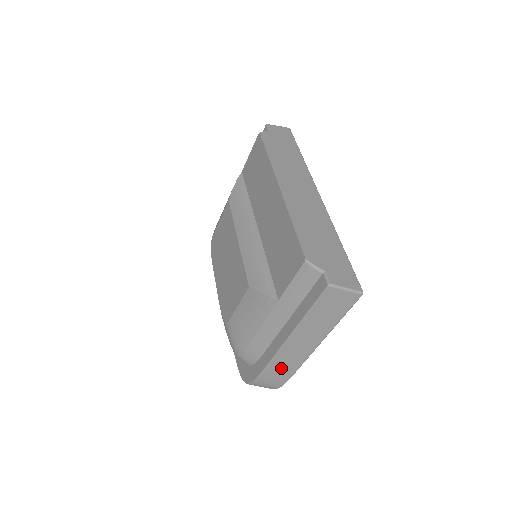
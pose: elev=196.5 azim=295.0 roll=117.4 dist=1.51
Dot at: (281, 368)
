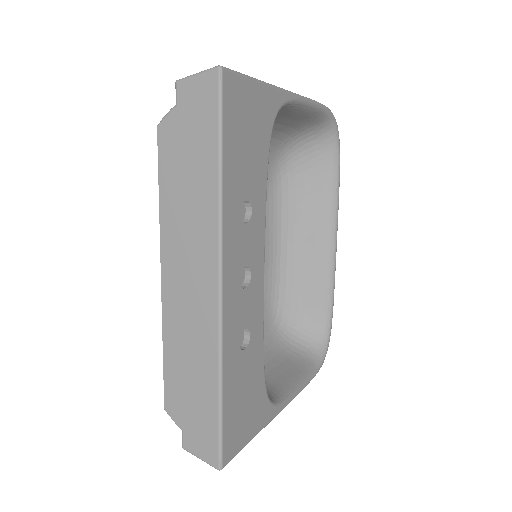
Dot at: occluded
